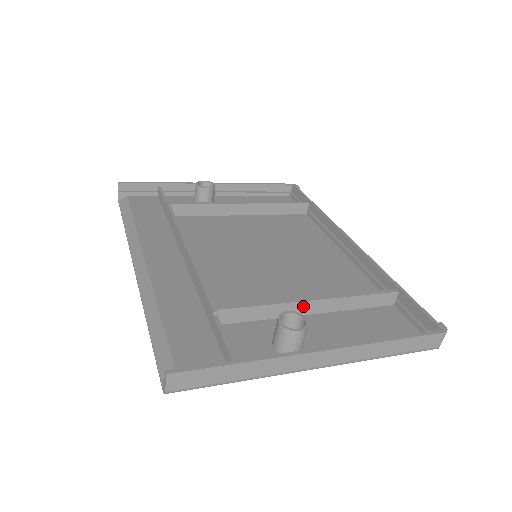
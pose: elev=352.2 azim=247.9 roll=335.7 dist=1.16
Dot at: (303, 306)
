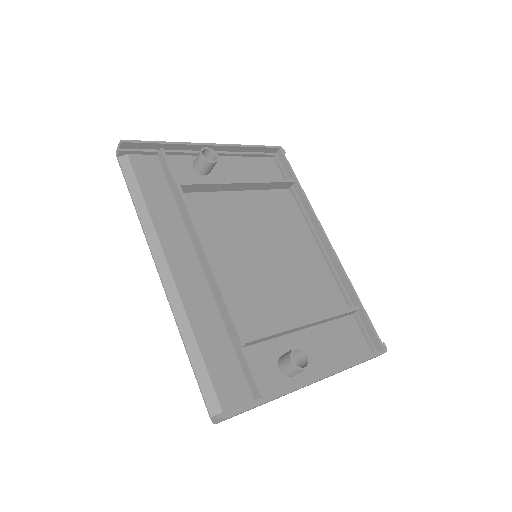
Dot at: (299, 328)
